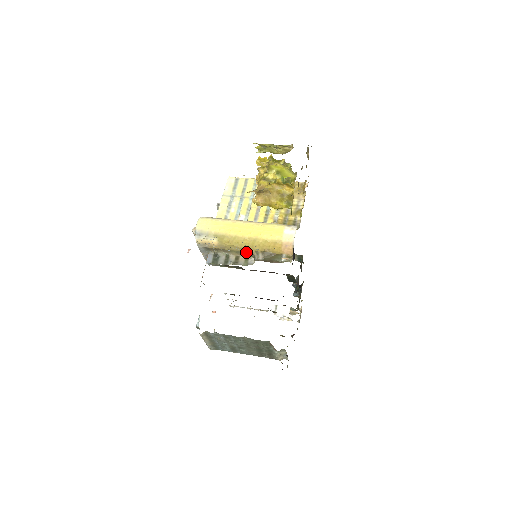
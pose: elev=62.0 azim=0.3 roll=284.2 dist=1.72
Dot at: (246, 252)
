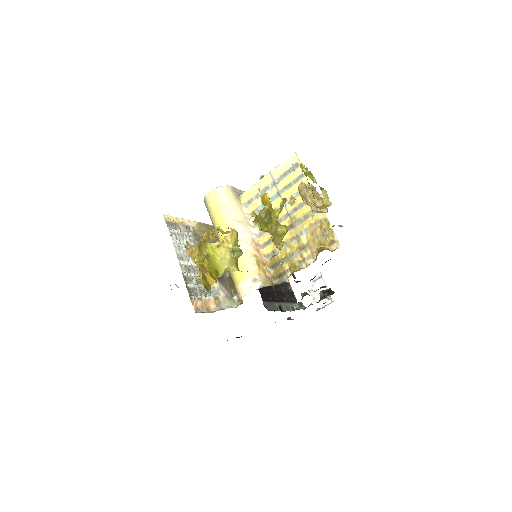
Dot at: (197, 269)
